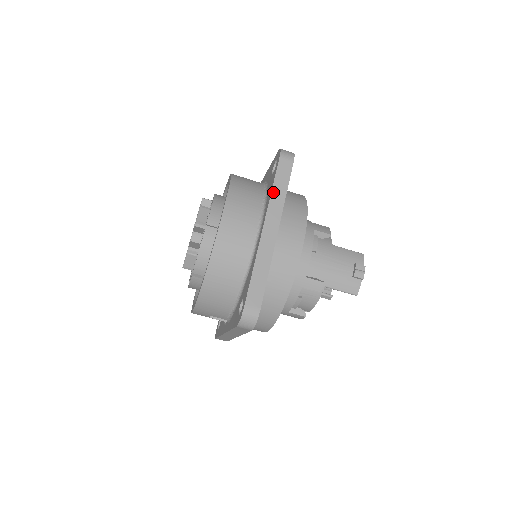
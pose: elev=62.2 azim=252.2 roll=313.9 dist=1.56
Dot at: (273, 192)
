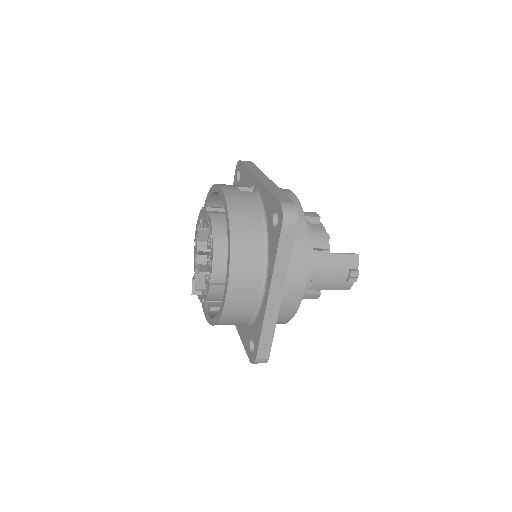
Dot at: (276, 262)
